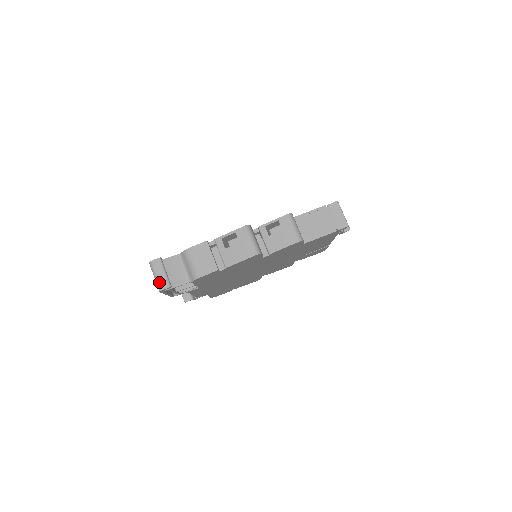
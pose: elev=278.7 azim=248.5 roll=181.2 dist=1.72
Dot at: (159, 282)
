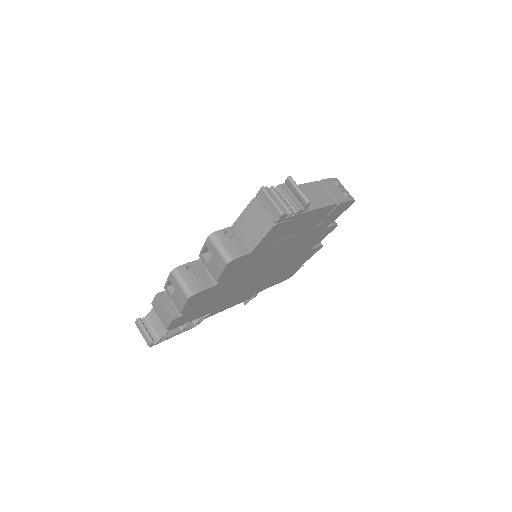
Dot at: (145, 340)
